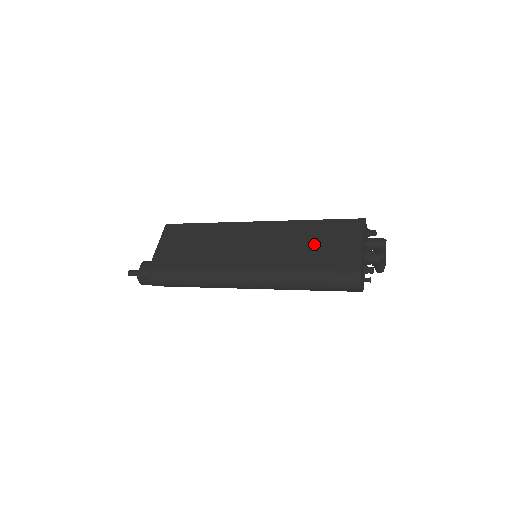
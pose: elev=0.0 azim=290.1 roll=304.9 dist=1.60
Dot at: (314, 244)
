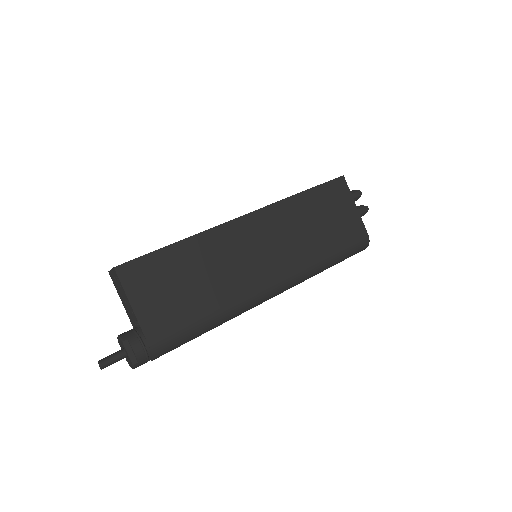
Dot at: (319, 223)
